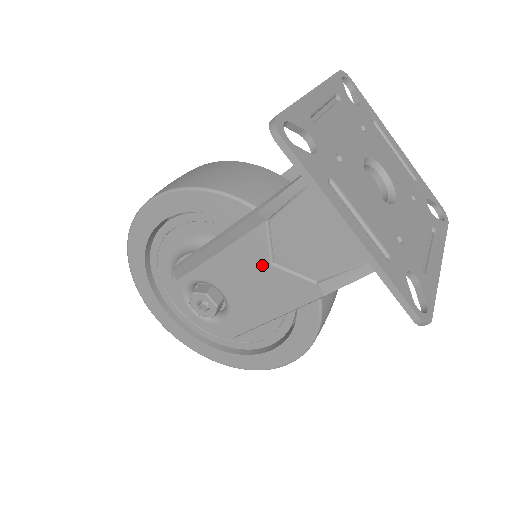
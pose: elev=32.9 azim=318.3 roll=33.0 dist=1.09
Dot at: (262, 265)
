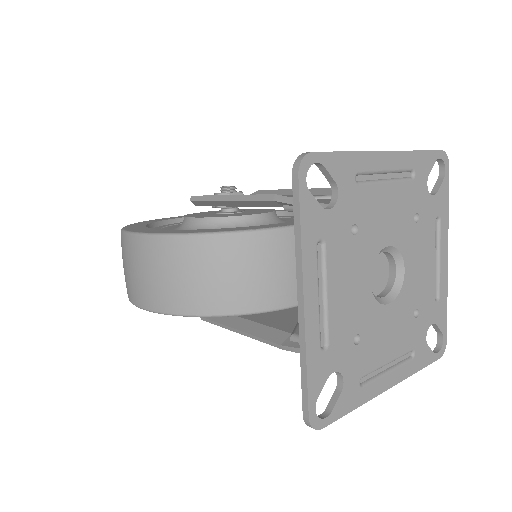
Dot at: occluded
